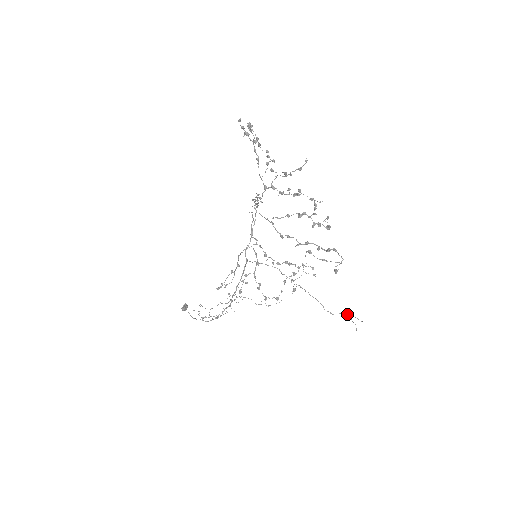
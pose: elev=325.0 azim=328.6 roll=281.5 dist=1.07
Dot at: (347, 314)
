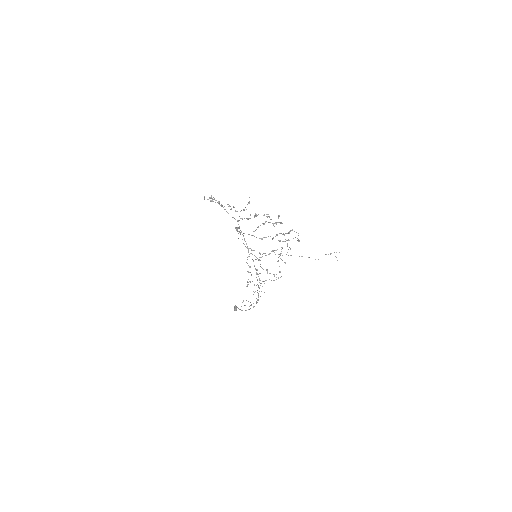
Dot at: occluded
